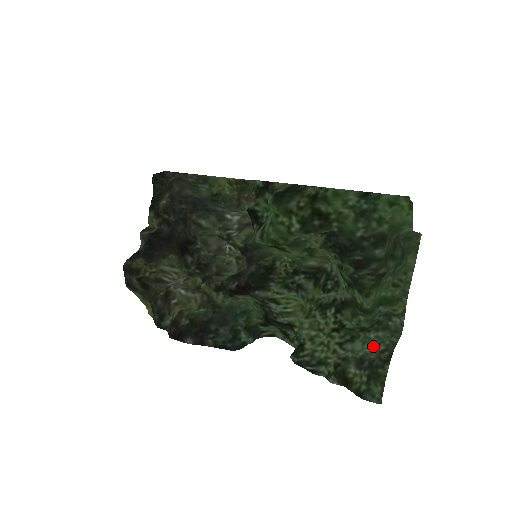
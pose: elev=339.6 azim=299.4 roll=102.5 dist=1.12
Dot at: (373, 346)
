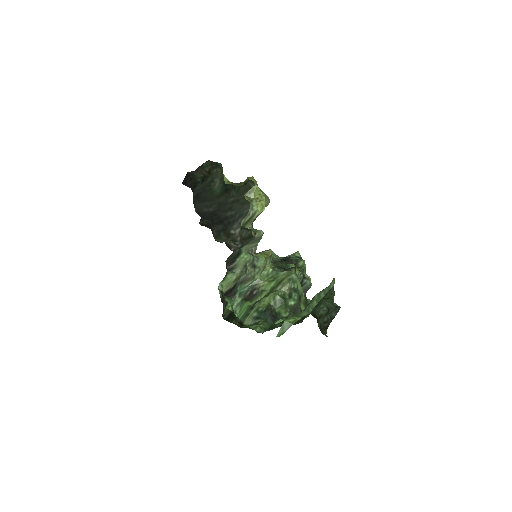
Dot at: (327, 308)
